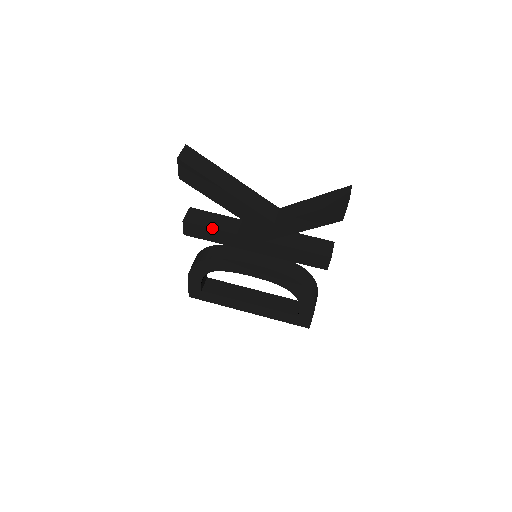
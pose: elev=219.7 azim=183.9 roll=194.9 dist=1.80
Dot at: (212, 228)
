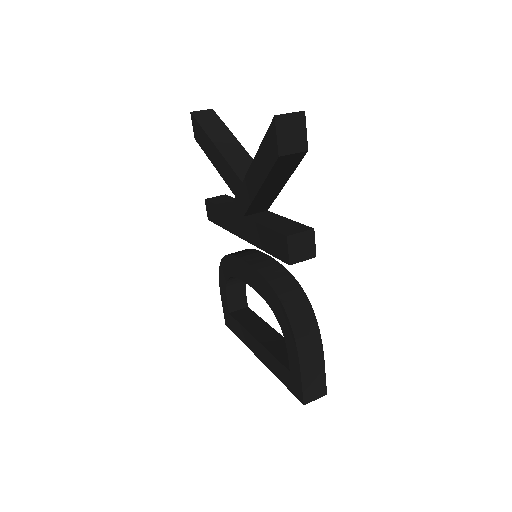
Dot at: (217, 204)
